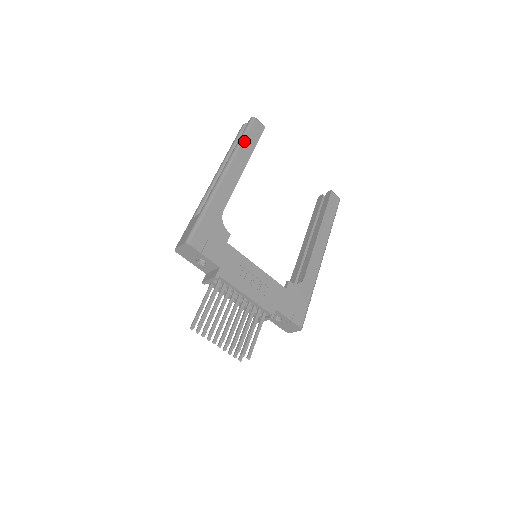
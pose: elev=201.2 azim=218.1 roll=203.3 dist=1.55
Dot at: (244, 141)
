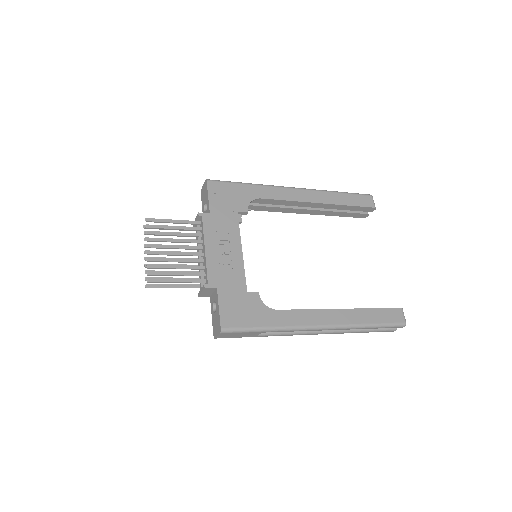
Dot at: (340, 194)
